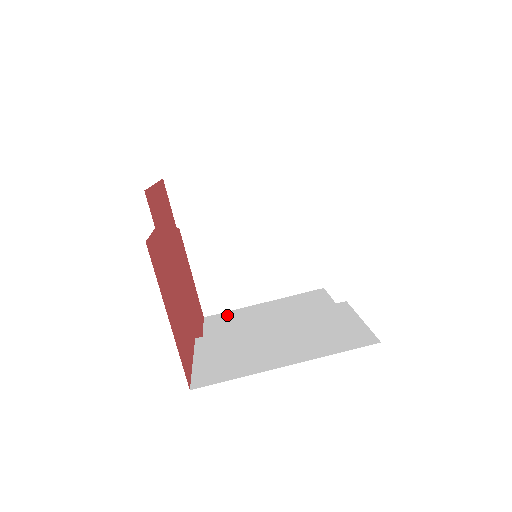
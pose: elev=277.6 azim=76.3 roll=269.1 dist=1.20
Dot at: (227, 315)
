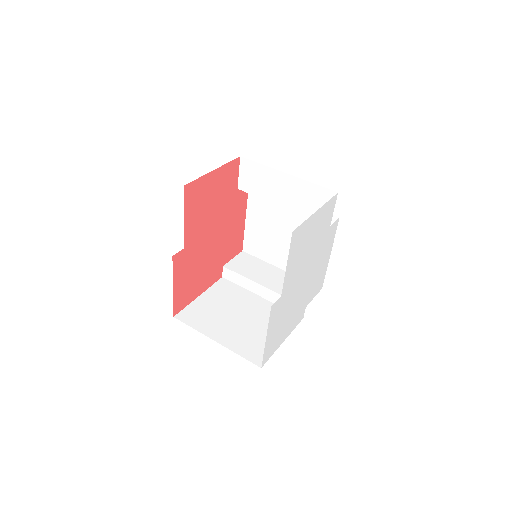
Dot at: occluded
